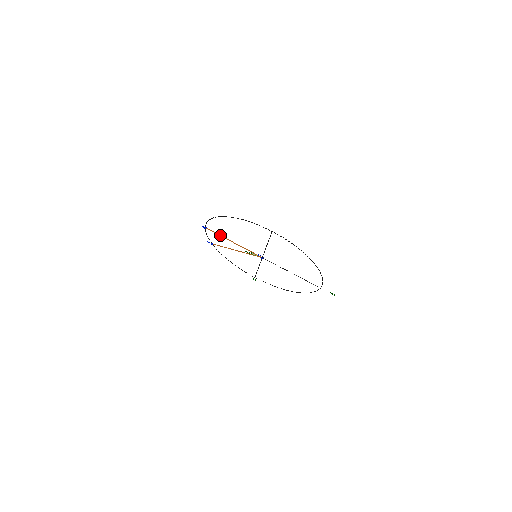
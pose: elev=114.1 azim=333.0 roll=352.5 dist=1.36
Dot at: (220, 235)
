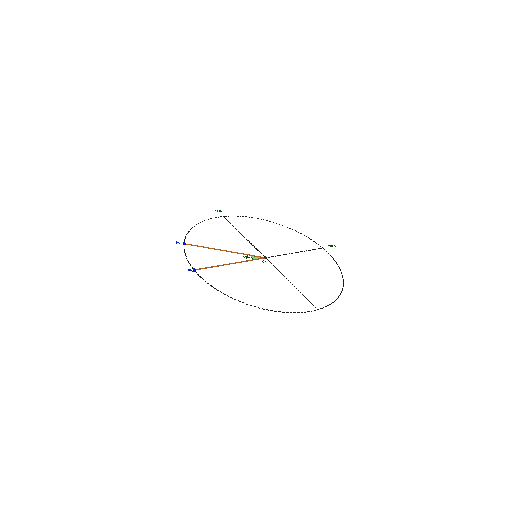
Dot at: occluded
